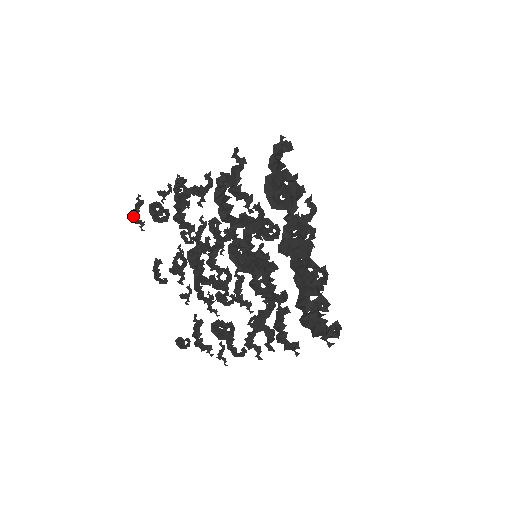
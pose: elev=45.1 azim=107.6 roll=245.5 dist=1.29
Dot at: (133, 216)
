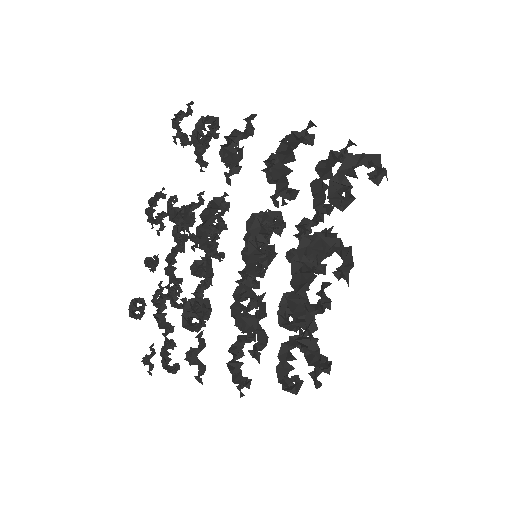
Dot at: (172, 120)
